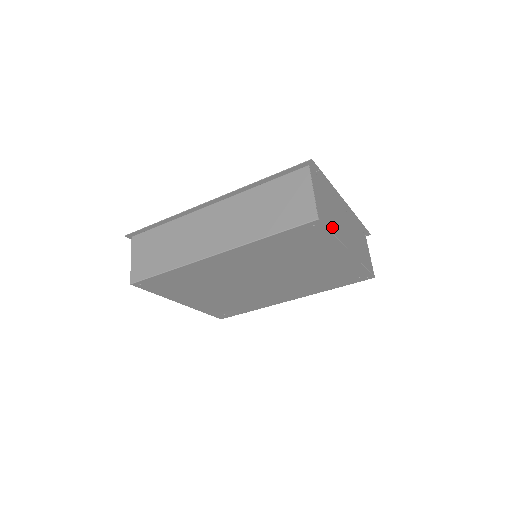
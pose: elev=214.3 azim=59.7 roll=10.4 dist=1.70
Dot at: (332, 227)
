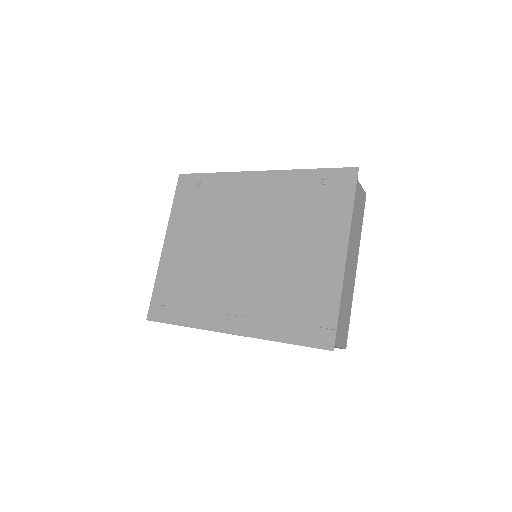
Dot at: (348, 313)
